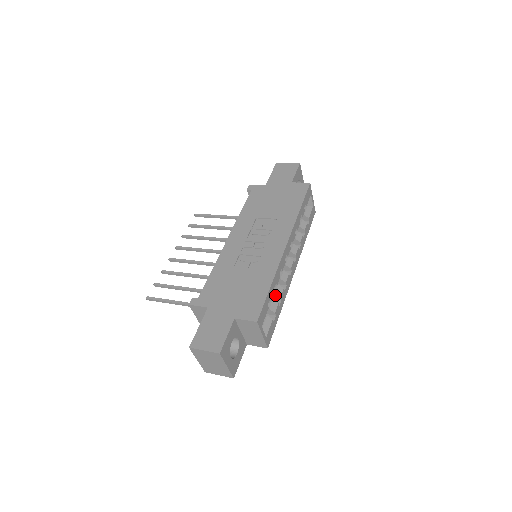
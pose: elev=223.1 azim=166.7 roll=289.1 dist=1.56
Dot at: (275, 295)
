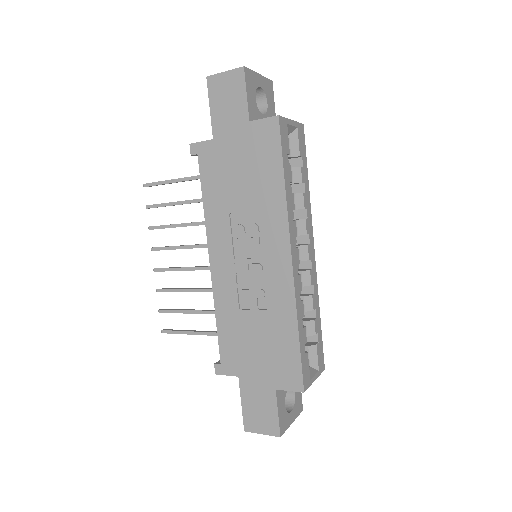
Dot at: (305, 311)
